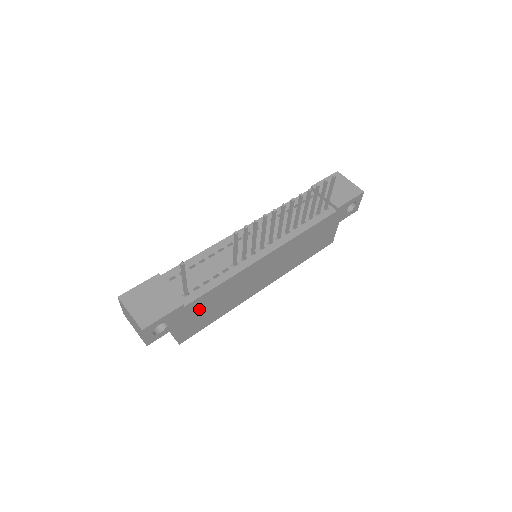
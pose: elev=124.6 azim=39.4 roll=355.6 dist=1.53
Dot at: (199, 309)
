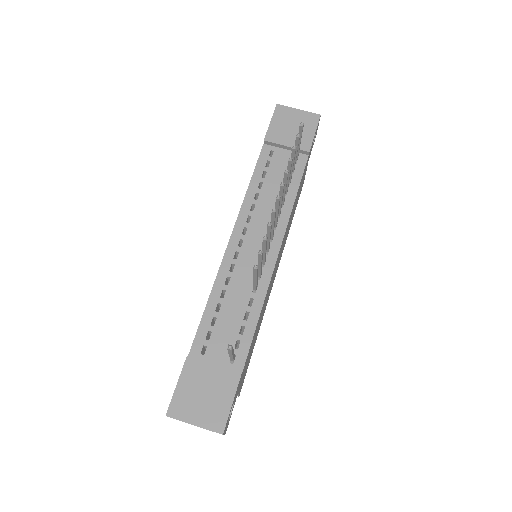
Dot at: occluded
